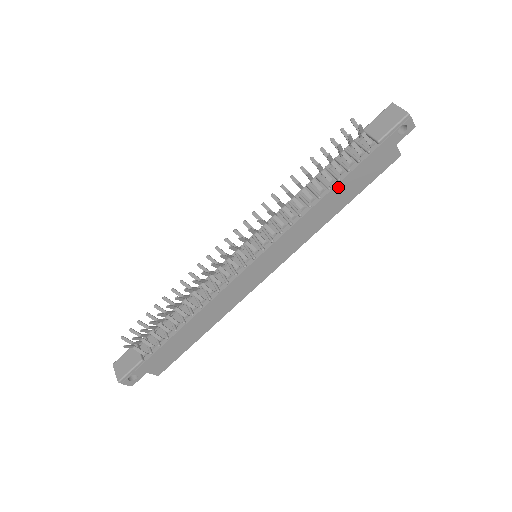
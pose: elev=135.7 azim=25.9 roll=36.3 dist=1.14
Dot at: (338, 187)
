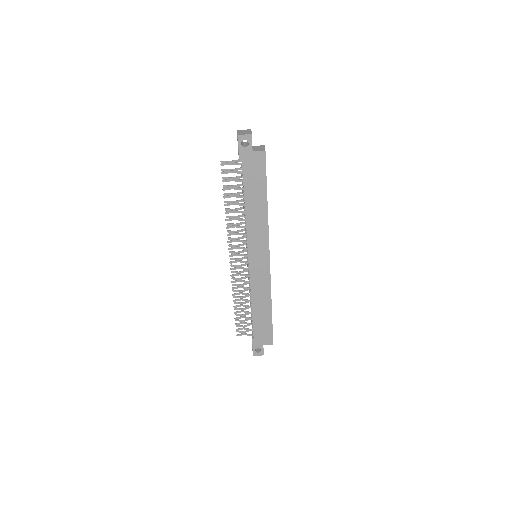
Dot at: (247, 197)
